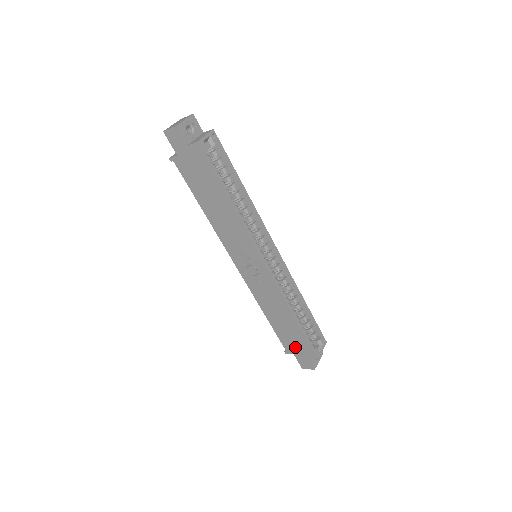
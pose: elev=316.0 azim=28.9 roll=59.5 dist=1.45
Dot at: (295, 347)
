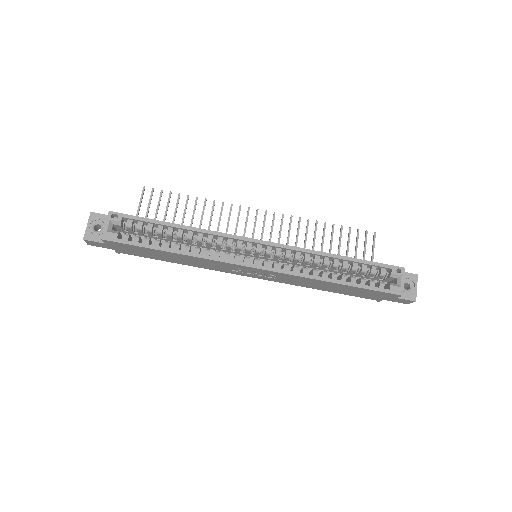
Dot at: (374, 296)
